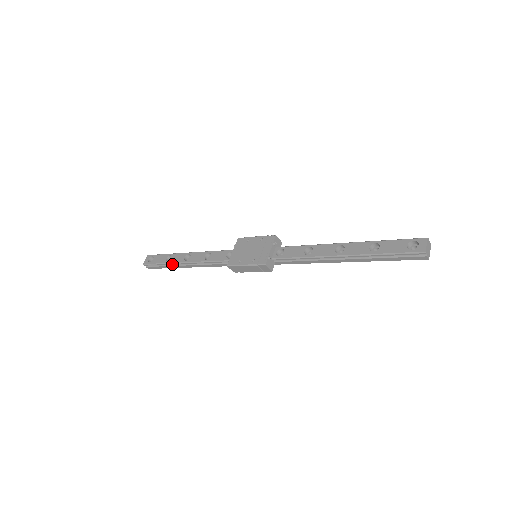
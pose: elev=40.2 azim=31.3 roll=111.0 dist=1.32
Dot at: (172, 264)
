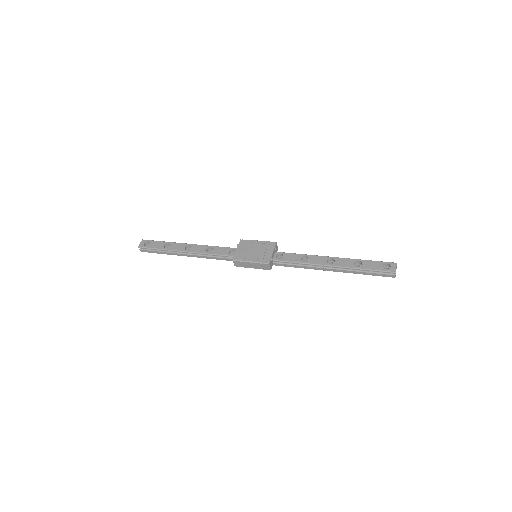
Dot at: (170, 251)
